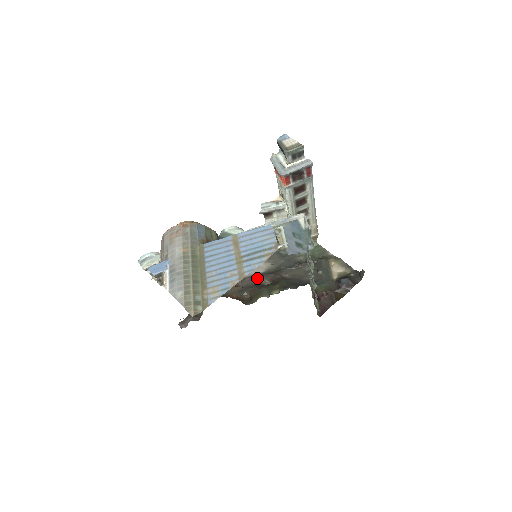
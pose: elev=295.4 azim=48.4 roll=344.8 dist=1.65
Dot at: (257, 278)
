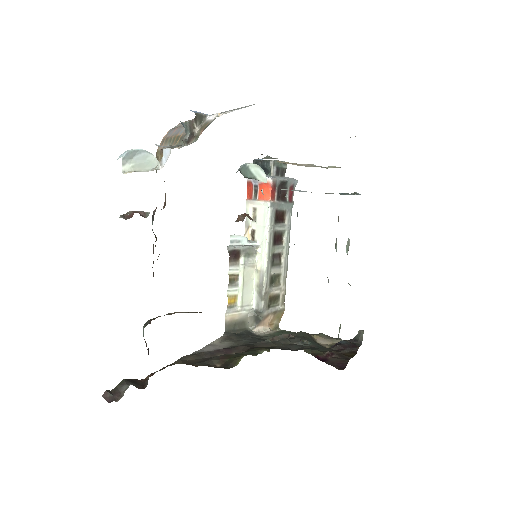
Dot at: (220, 351)
